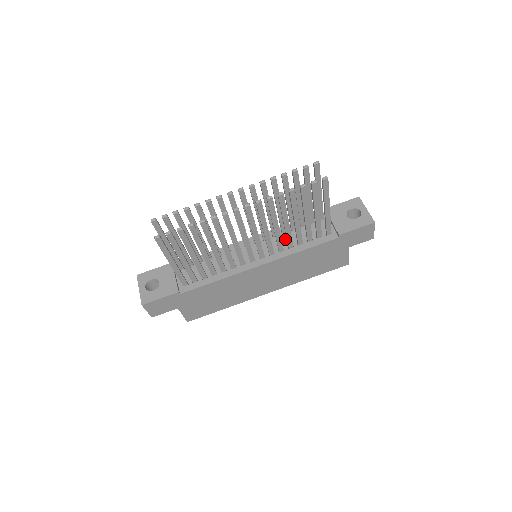
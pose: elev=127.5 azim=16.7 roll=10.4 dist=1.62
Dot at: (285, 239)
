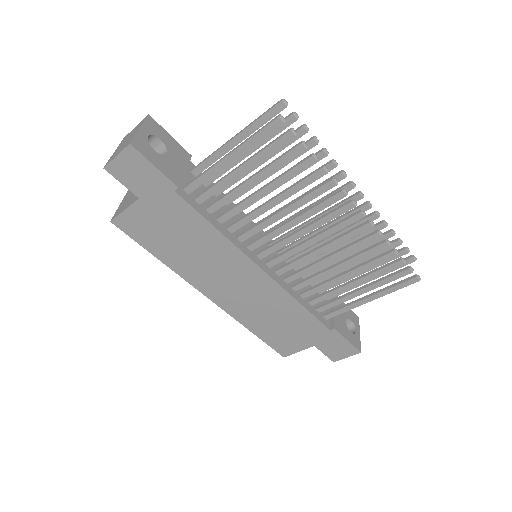
Dot at: occluded
